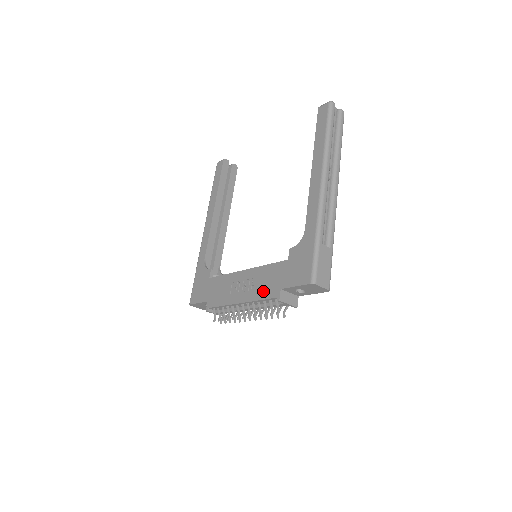
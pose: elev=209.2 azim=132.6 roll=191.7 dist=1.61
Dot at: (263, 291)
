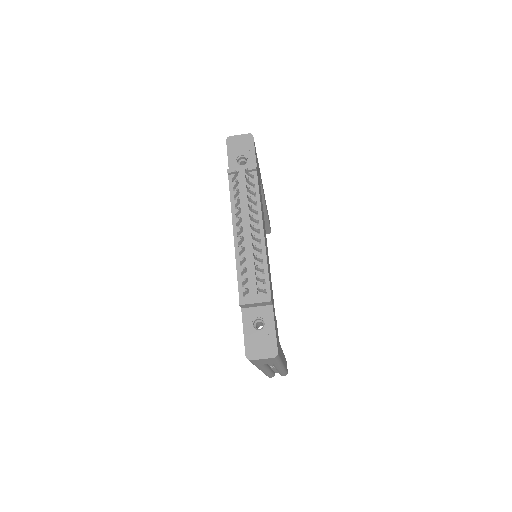
Dot at: occluded
